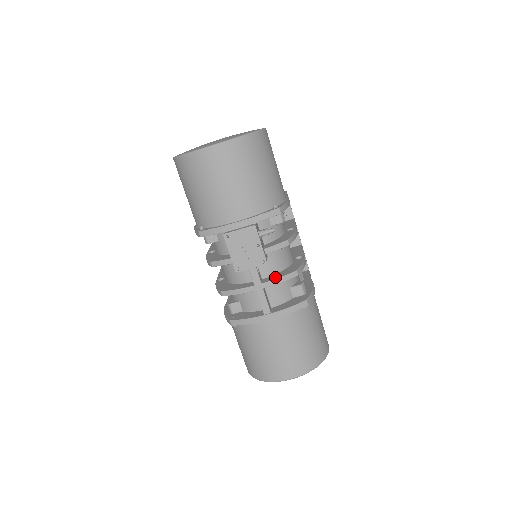
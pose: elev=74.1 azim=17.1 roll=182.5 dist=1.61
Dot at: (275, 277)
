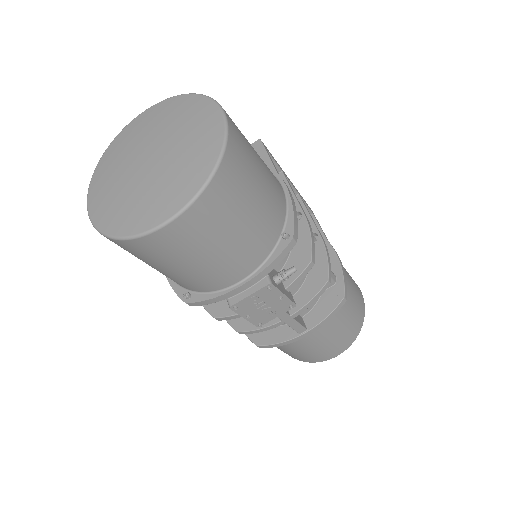
Dot at: (303, 299)
